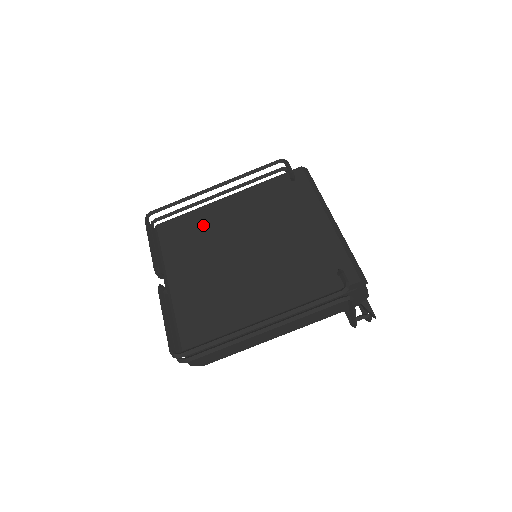
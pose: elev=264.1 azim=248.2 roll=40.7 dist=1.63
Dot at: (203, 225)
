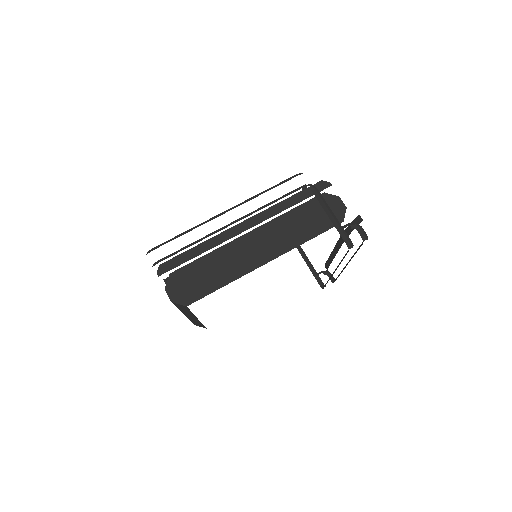
Dot at: occluded
